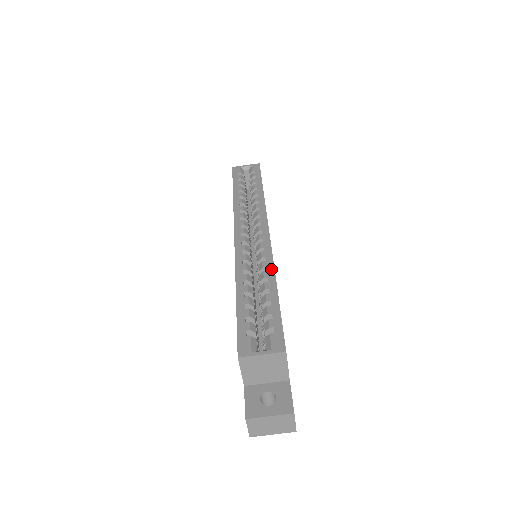
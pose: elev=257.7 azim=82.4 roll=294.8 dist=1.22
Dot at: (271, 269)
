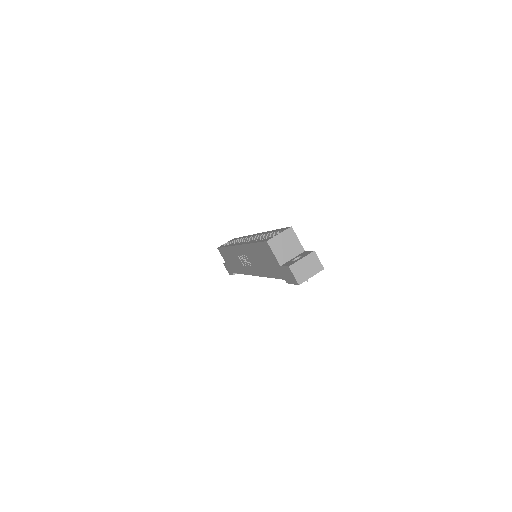
Dot at: (266, 232)
